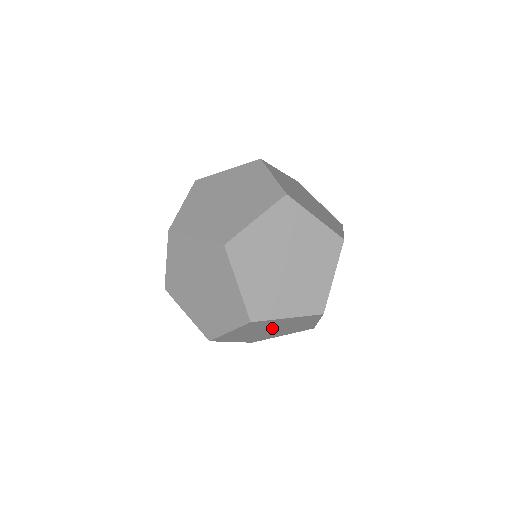
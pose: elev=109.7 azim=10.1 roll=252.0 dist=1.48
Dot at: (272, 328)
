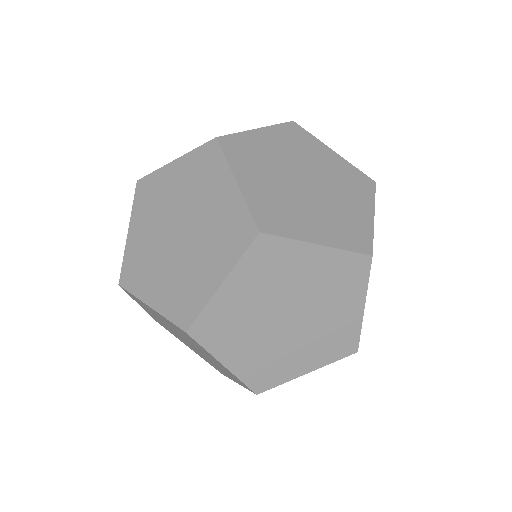
Dot at: occluded
